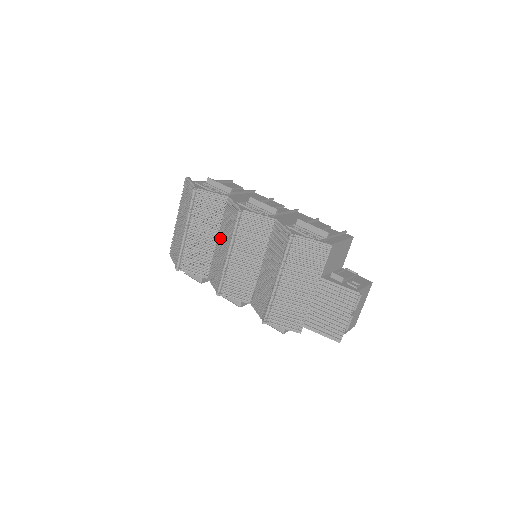
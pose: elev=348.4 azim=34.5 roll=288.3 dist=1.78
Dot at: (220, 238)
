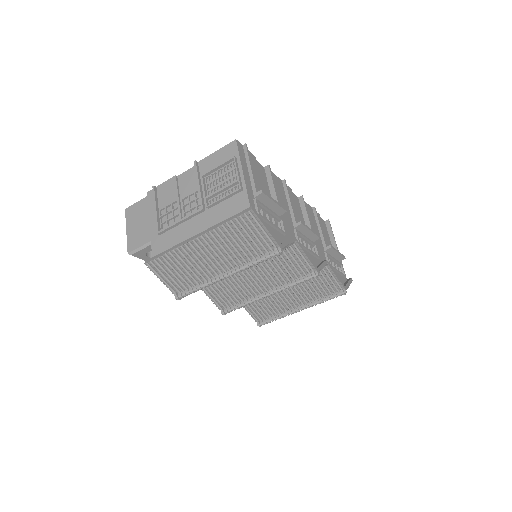
Dot at: (252, 268)
